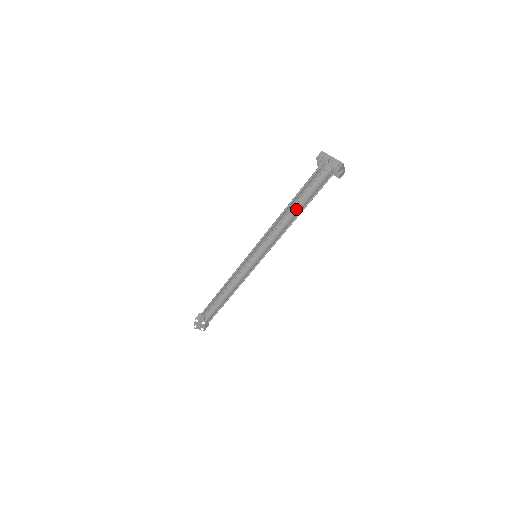
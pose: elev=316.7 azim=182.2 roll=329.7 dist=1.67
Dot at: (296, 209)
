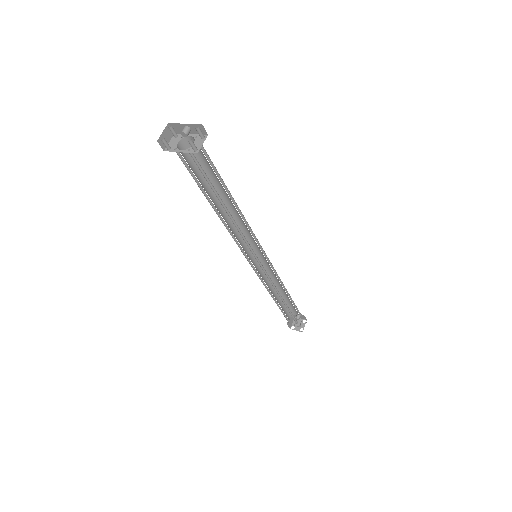
Dot at: occluded
